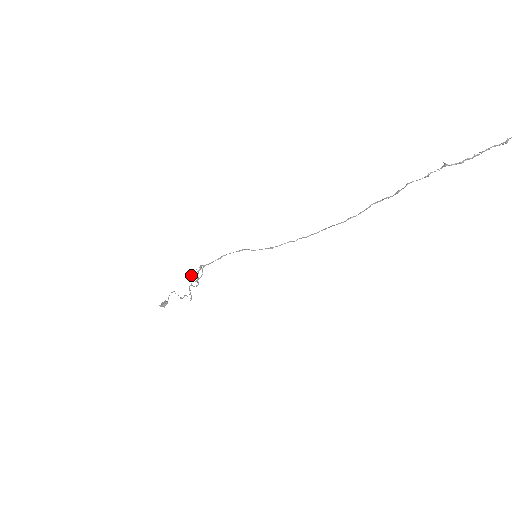
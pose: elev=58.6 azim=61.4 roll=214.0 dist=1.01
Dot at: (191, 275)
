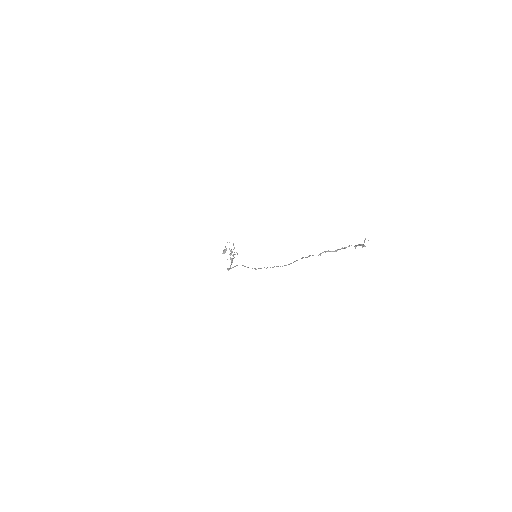
Dot at: (229, 249)
